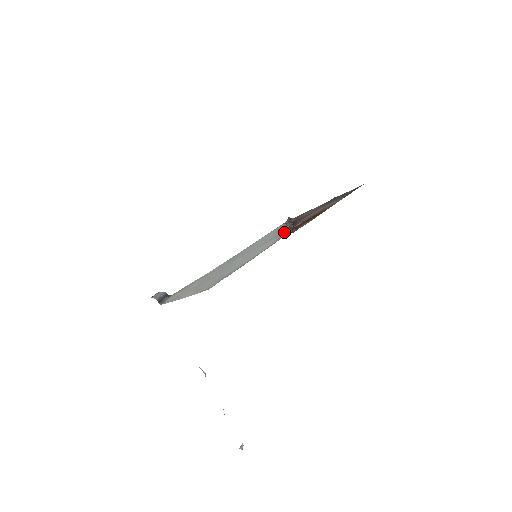
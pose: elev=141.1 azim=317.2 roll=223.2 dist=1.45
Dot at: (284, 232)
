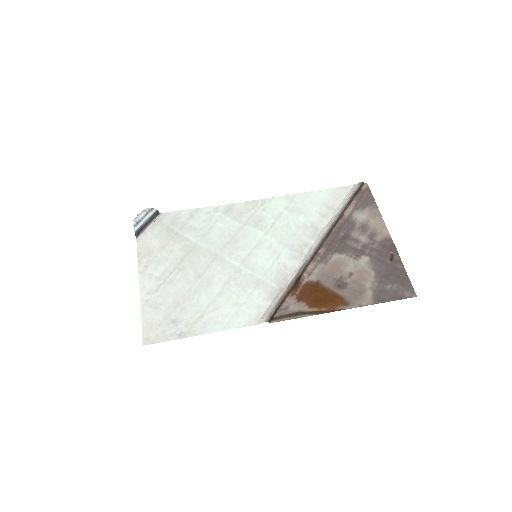
Dot at: (278, 295)
